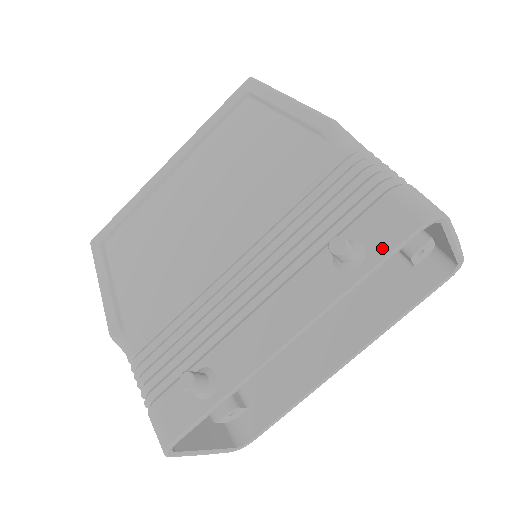
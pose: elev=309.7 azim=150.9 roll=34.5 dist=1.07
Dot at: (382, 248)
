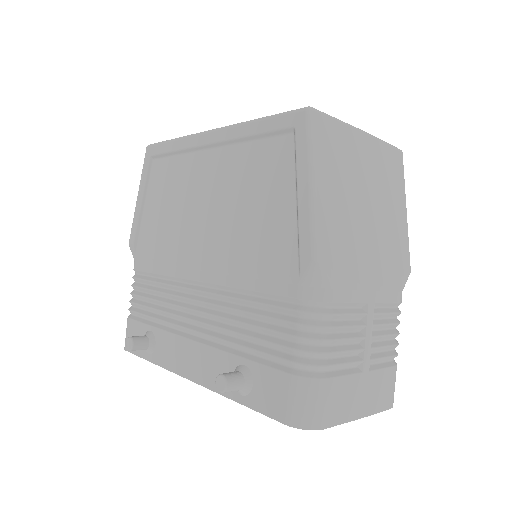
Dot at: (259, 404)
